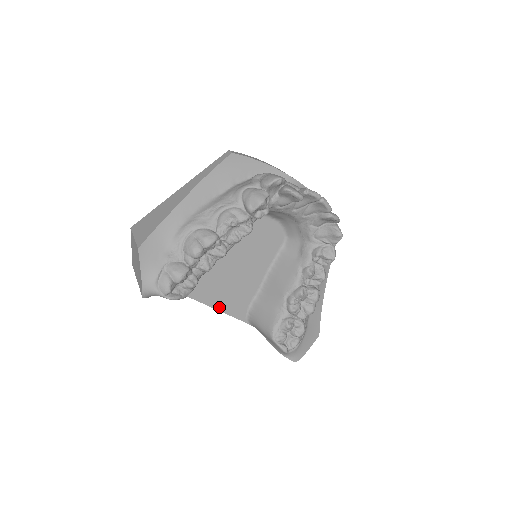
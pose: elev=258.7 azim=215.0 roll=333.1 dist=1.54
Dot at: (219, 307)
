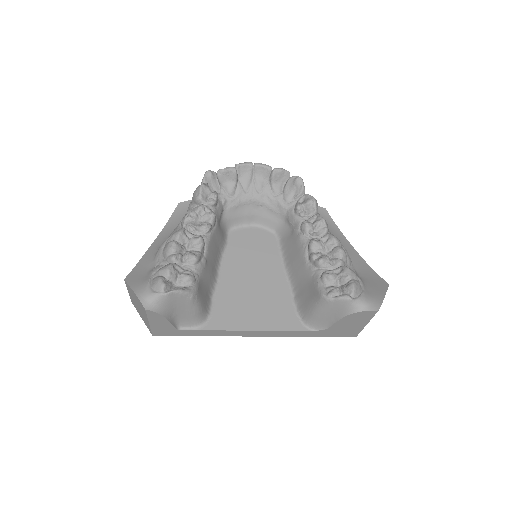
Dot at: (263, 327)
